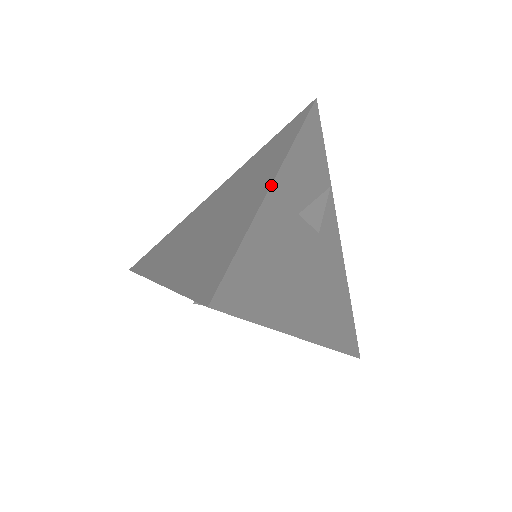
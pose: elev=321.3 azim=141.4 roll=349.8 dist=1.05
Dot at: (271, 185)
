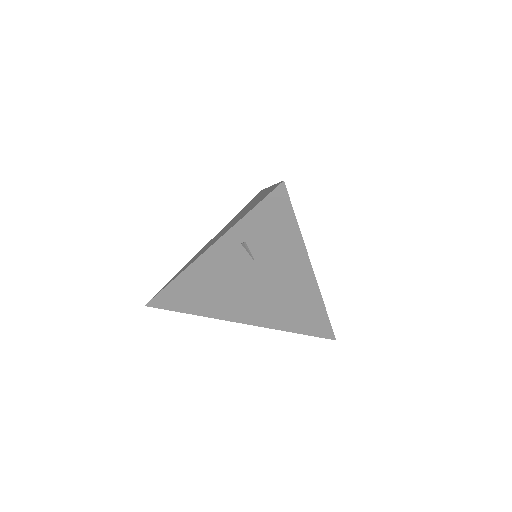
Dot at: occluded
